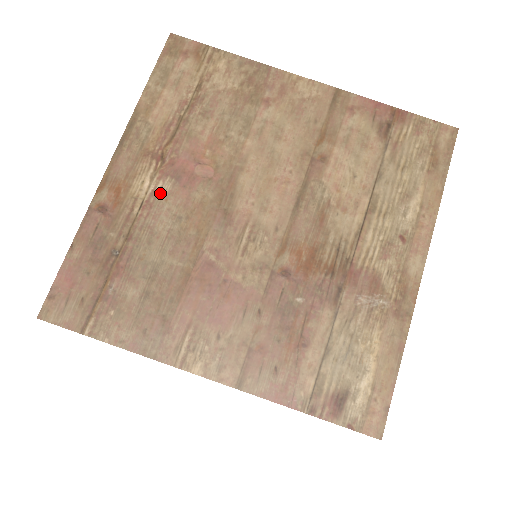
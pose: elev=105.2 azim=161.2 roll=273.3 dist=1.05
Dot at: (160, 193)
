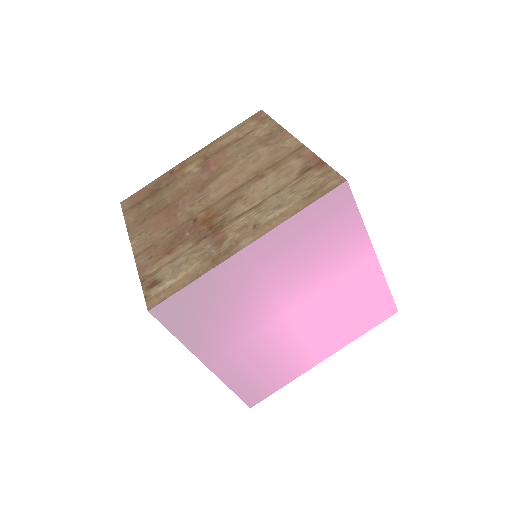
Dot at: (192, 172)
